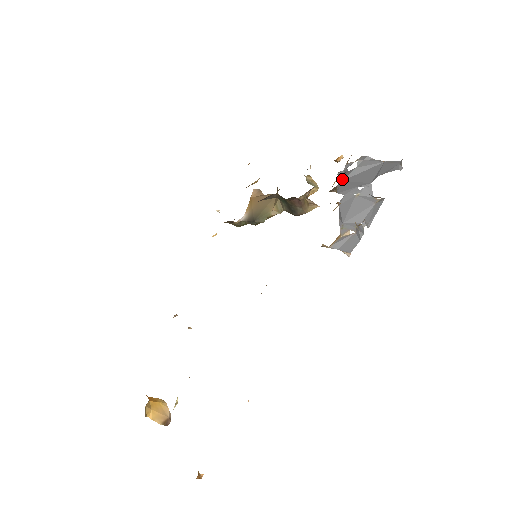
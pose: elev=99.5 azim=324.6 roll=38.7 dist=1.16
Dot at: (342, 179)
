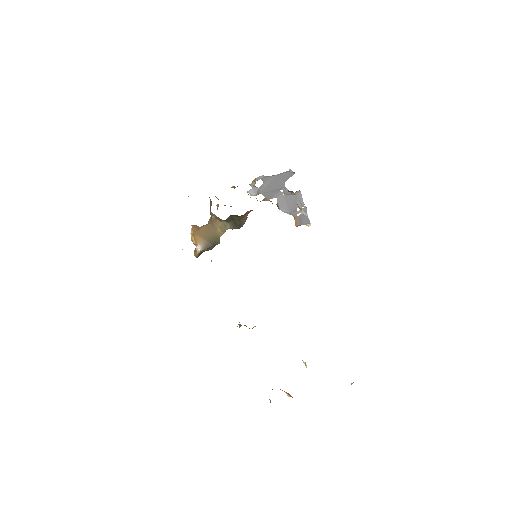
Dot at: (254, 194)
